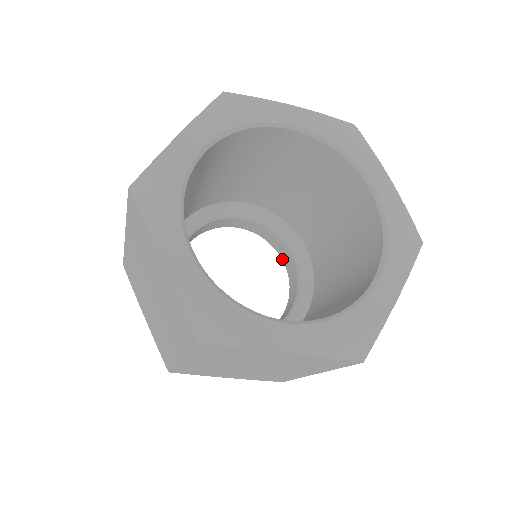
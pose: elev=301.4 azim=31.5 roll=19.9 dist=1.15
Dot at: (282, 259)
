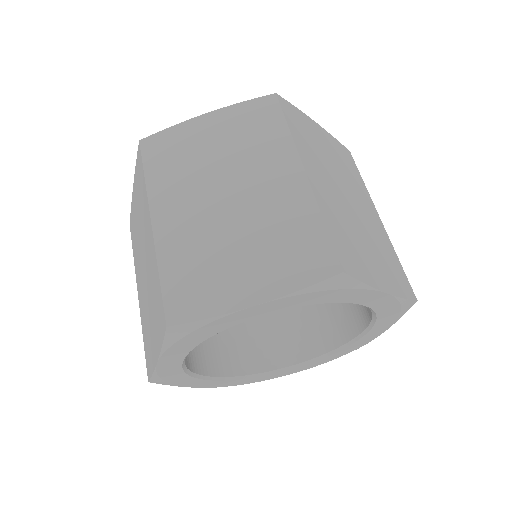
Dot at: occluded
